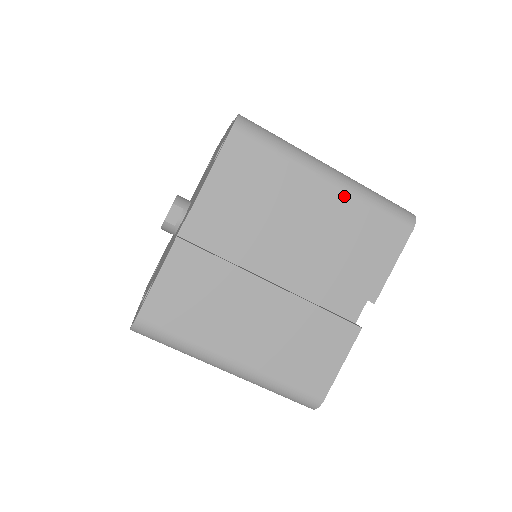
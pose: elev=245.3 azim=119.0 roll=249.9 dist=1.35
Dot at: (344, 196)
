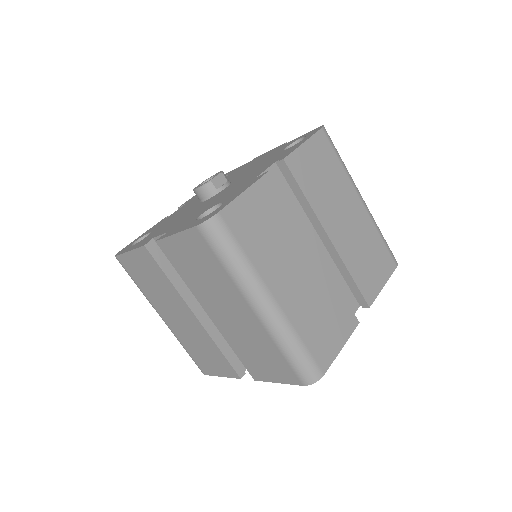
Dot at: (368, 217)
